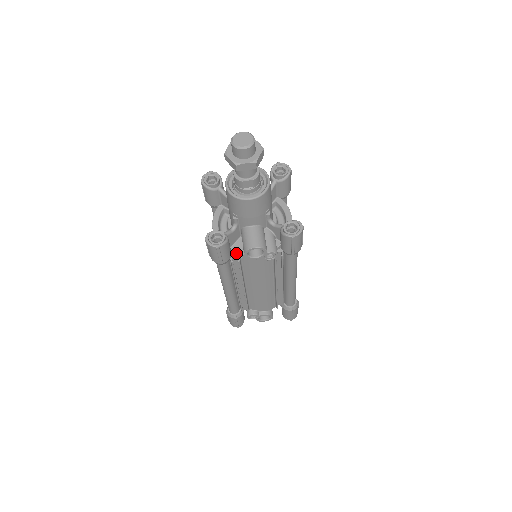
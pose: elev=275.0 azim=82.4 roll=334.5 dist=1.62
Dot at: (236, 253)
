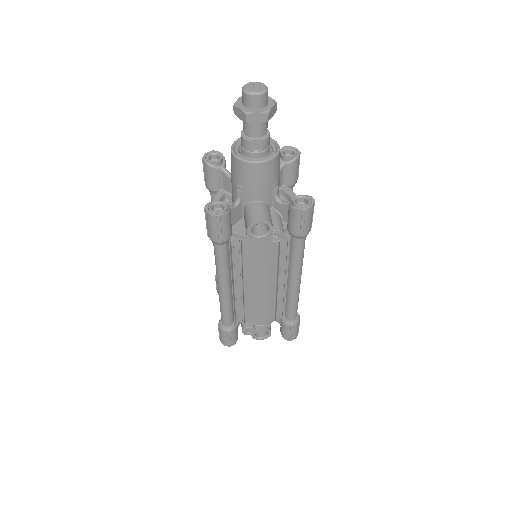
Dot at: (237, 233)
